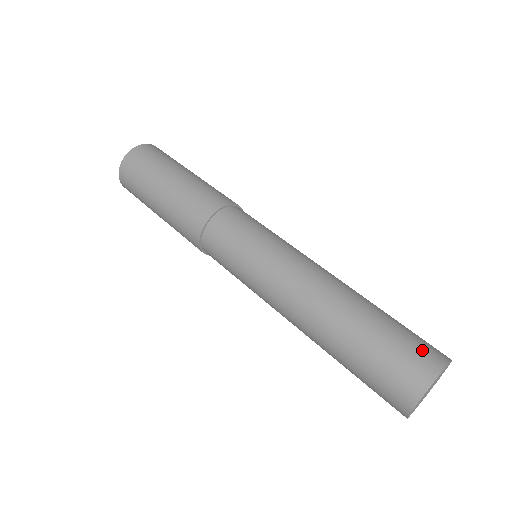
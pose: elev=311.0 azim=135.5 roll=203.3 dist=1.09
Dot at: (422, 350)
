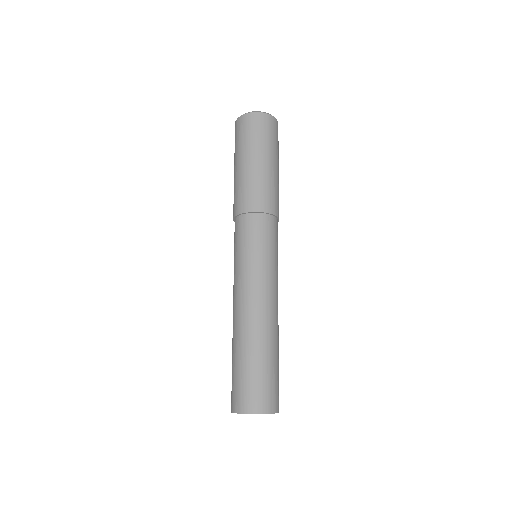
Dot at: (243, 395)
